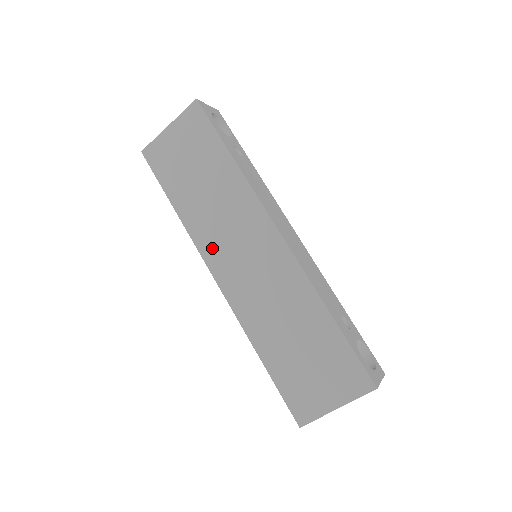
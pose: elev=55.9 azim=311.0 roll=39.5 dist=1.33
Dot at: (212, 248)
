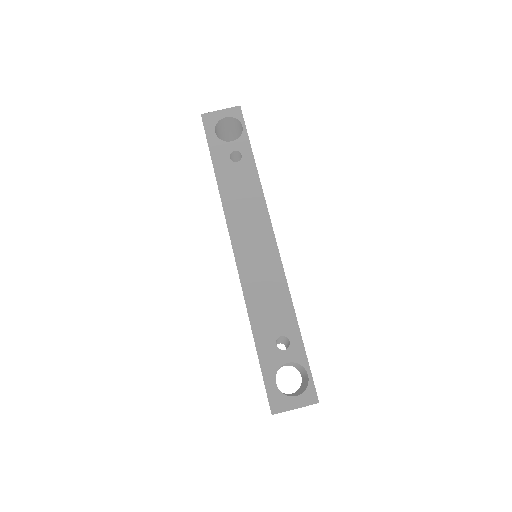
Dot at: occluded
